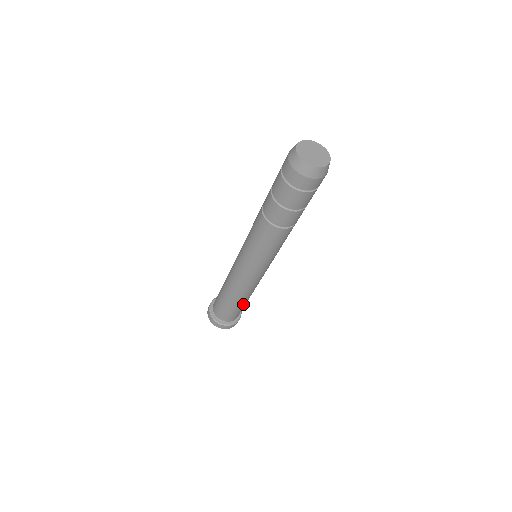
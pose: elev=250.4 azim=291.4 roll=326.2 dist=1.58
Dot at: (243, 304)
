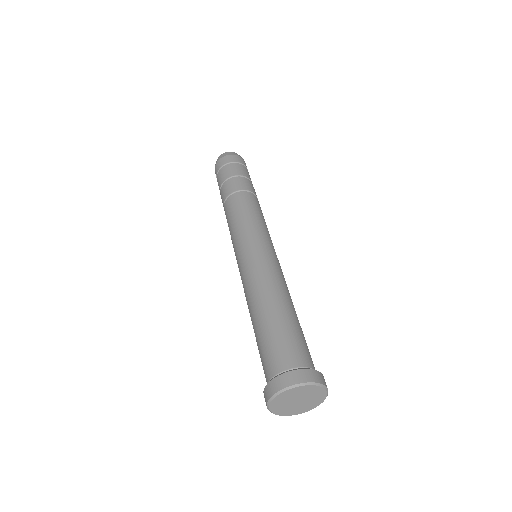
Dot at: (294, 318)
